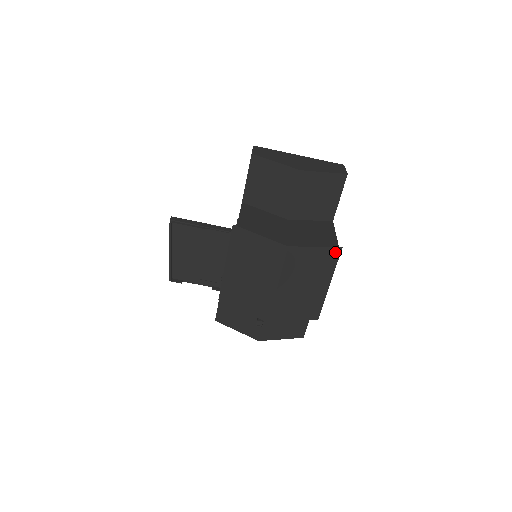
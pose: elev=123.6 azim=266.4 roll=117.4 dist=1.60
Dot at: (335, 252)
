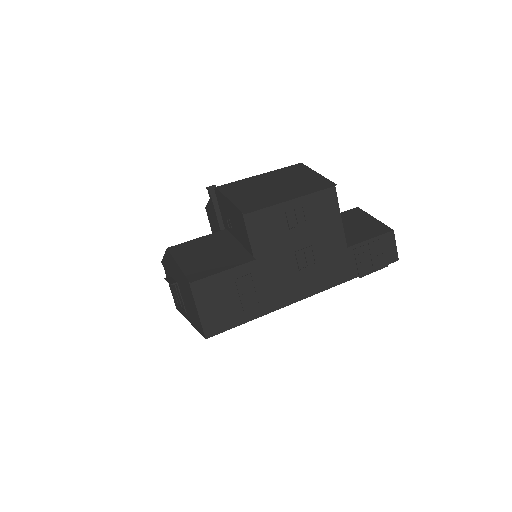
Dot at: (327, 185)
